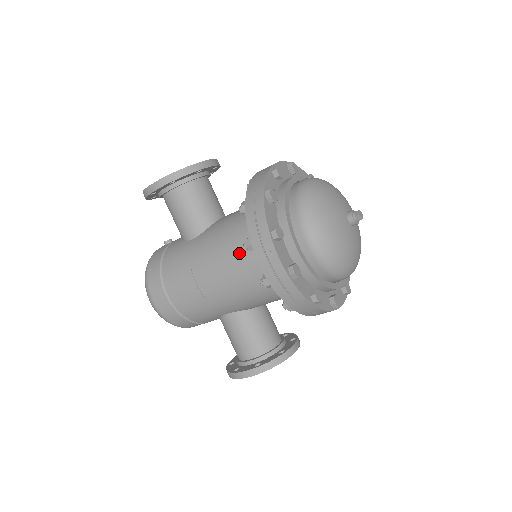
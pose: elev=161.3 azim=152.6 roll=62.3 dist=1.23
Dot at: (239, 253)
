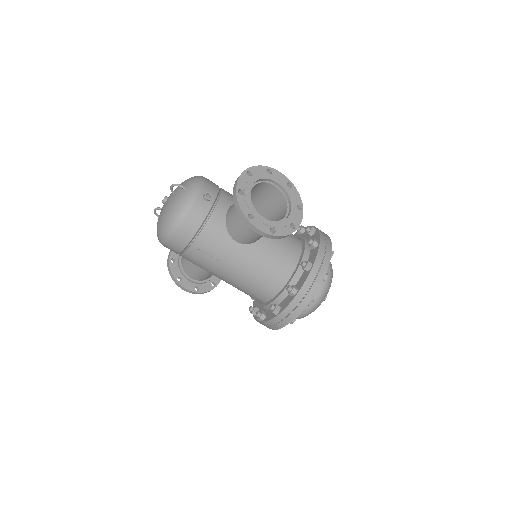
Dot at: (260, 289)
